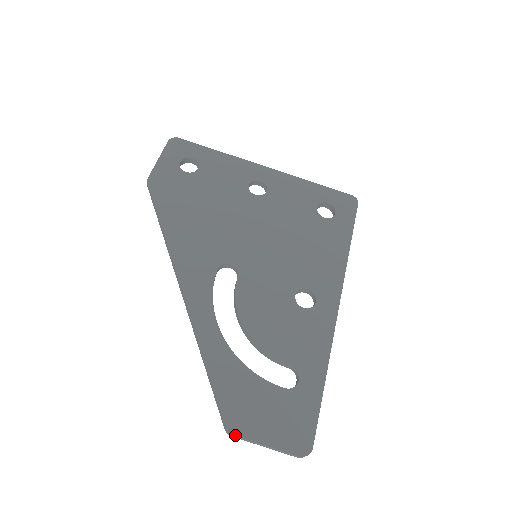
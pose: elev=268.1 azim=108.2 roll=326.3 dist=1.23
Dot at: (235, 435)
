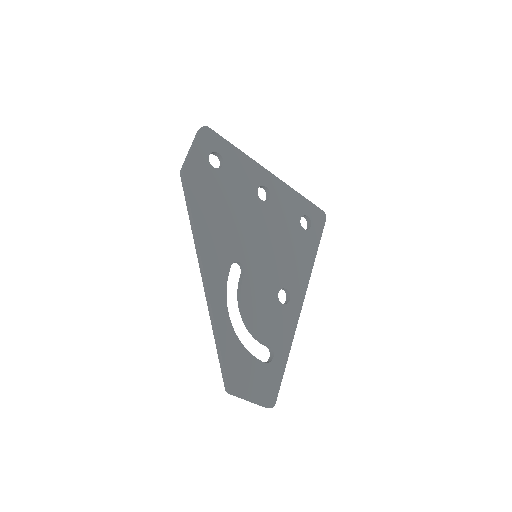
Dot at: (234, 395)
